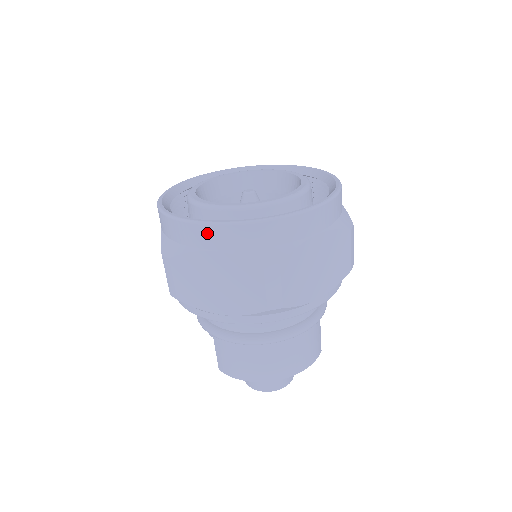
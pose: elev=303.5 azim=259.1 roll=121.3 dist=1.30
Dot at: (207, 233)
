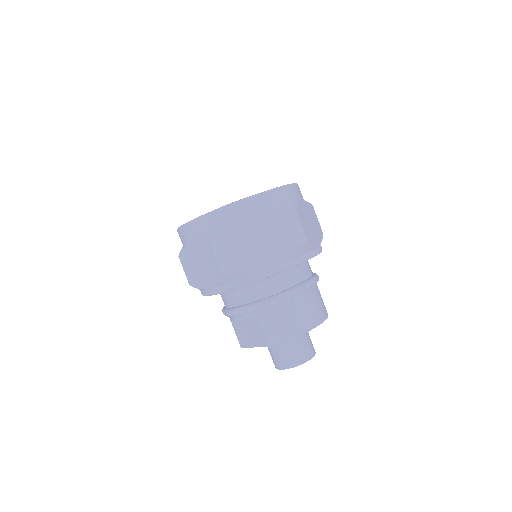
Dot at: (244, 206)
